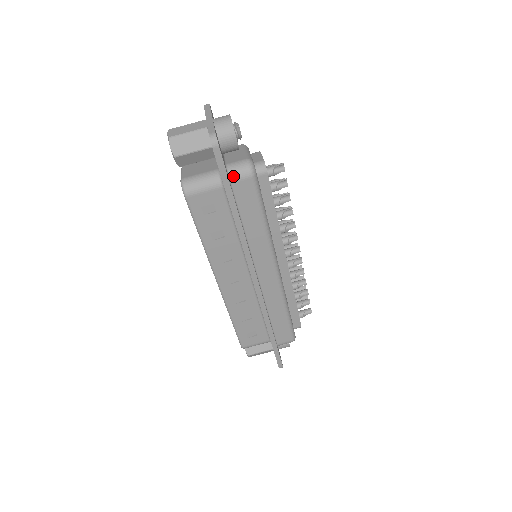
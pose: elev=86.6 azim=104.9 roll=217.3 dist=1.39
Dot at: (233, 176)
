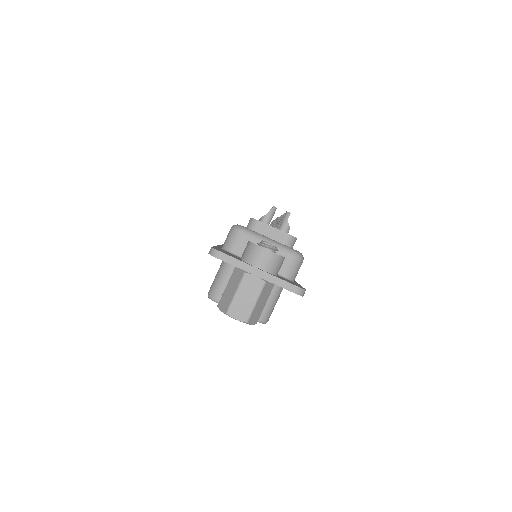
Dot at: (295, 277)
